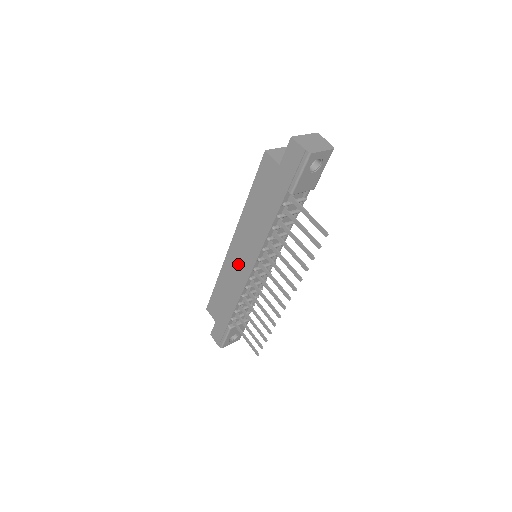
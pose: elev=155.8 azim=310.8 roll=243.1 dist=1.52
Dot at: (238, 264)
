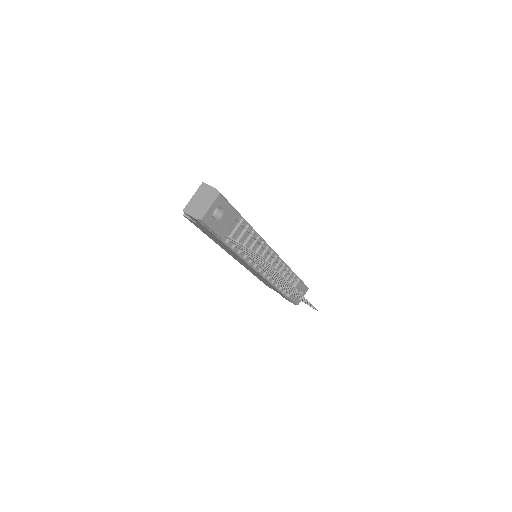
Dot at: (249, 268)
